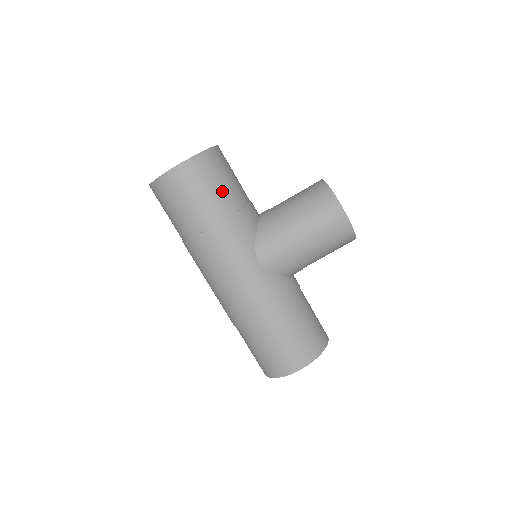
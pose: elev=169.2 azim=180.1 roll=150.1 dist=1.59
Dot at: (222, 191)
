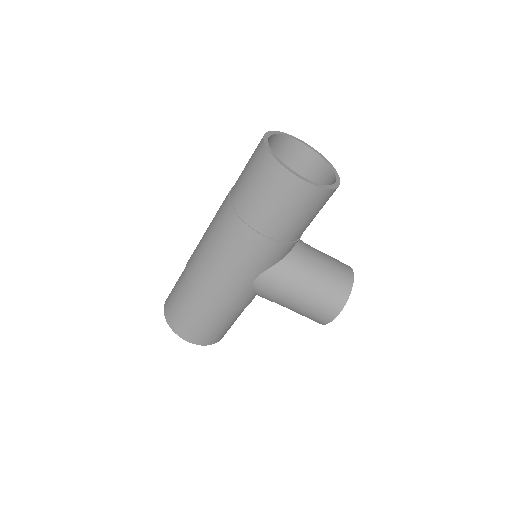
Dot at: (300, 223)
